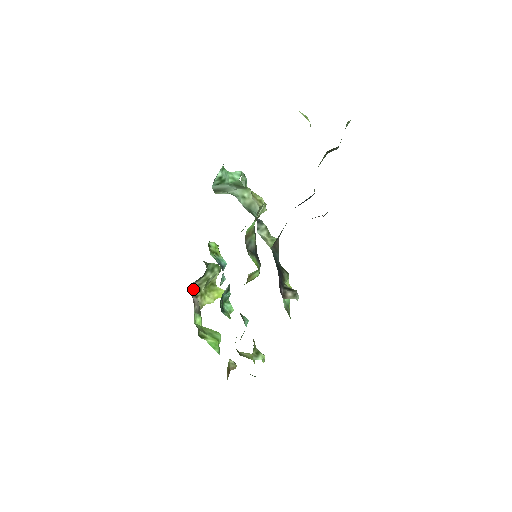
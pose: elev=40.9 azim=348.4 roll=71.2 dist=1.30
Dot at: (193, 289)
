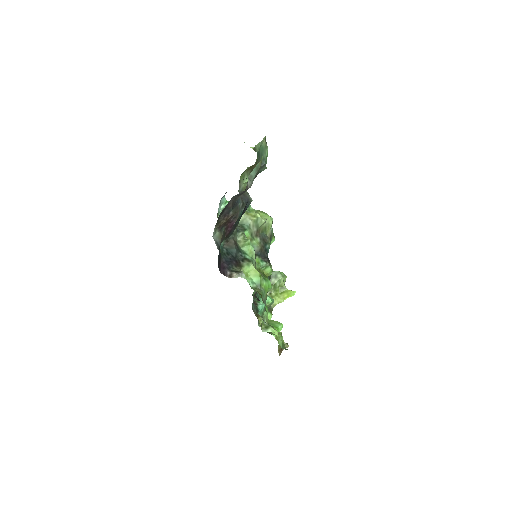
Dot at: occluded
